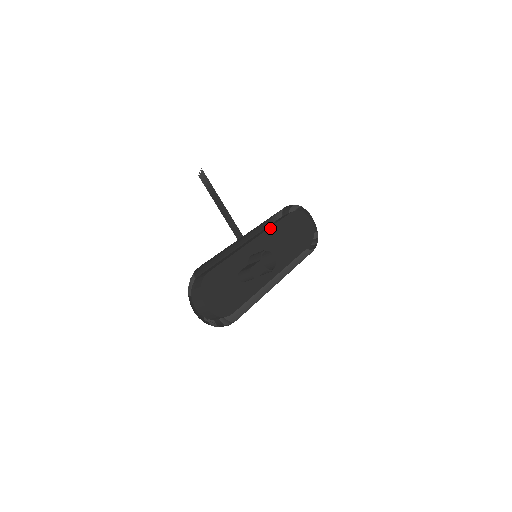
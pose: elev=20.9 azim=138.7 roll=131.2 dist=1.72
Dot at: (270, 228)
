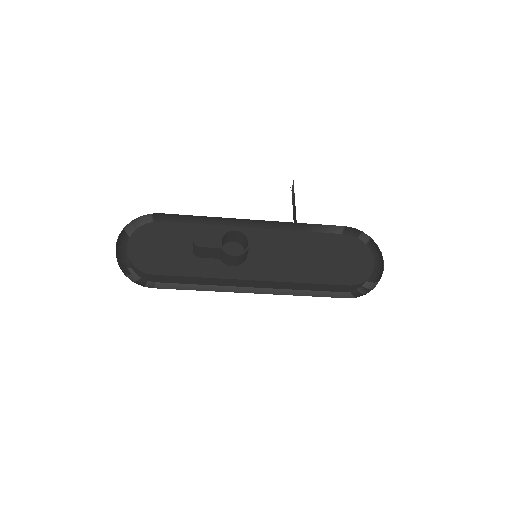
Dot at: (290, 231)
